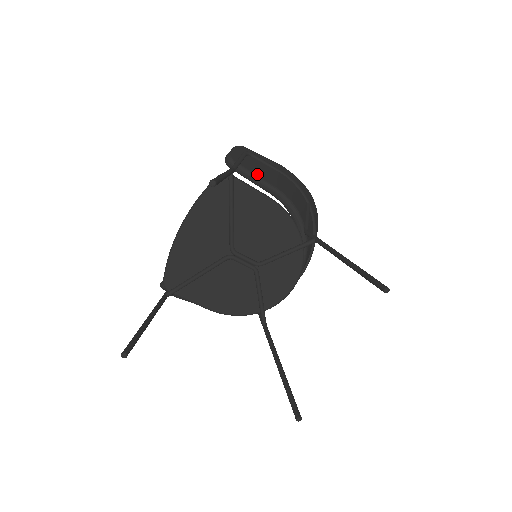
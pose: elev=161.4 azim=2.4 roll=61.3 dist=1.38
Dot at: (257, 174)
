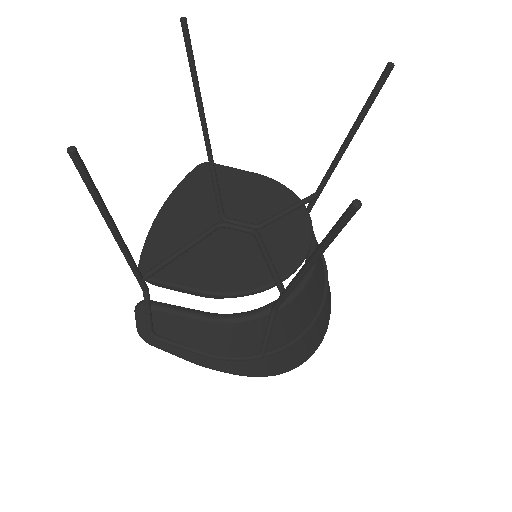
Dot at: occluded
